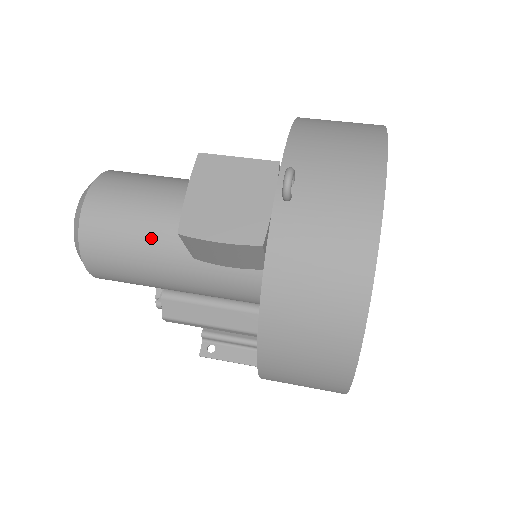
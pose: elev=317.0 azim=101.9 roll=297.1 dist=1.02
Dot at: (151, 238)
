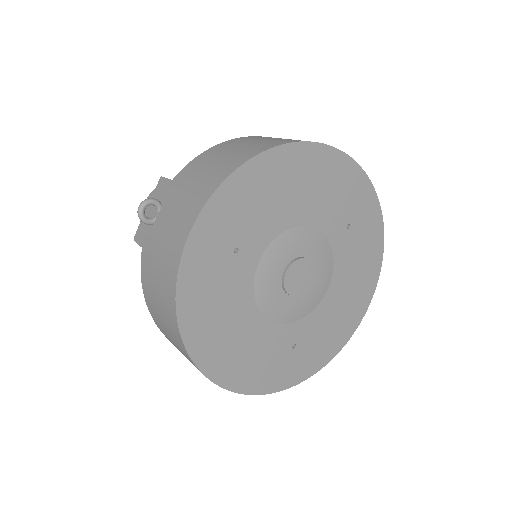
Dot at: occluded
